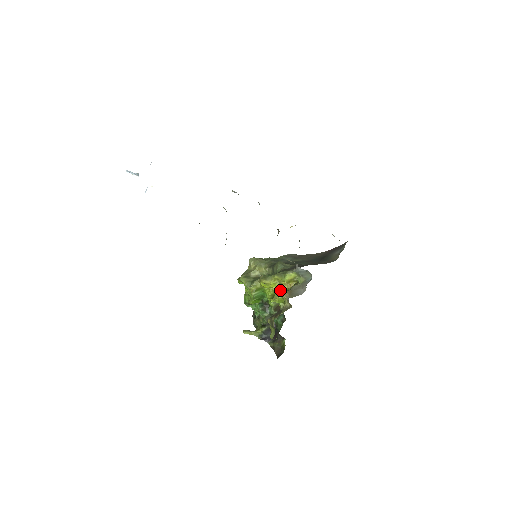
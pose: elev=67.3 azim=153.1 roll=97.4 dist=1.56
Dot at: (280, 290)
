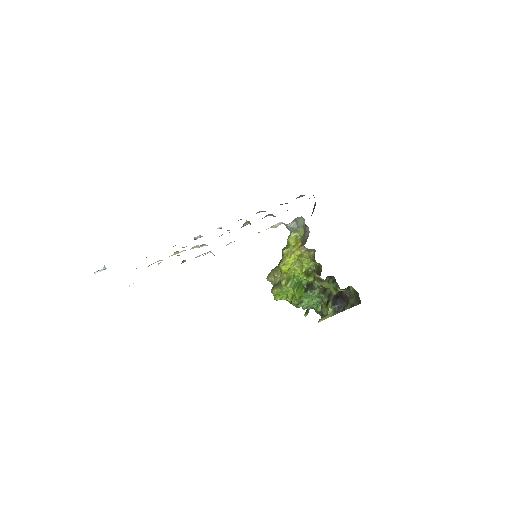
Dot at: (298, 256)
